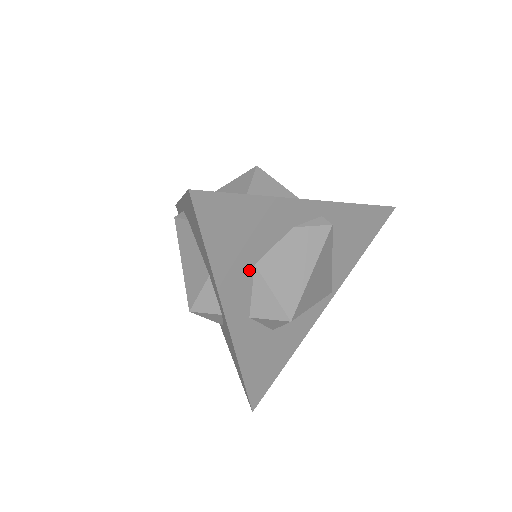
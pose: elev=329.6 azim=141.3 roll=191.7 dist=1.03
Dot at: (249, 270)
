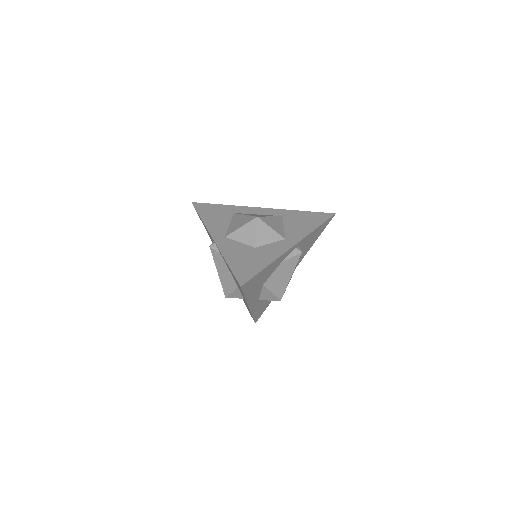
Dot at: (261, 288)
